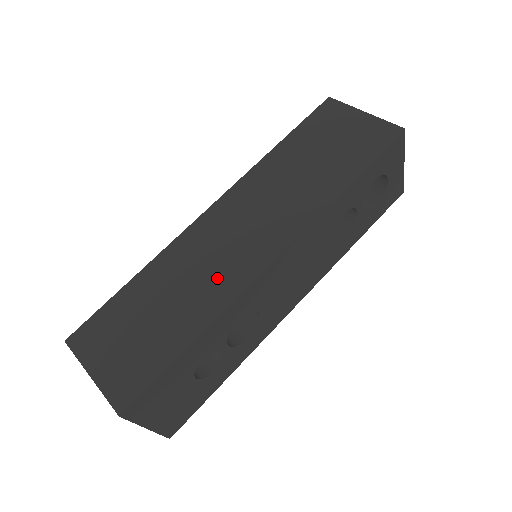
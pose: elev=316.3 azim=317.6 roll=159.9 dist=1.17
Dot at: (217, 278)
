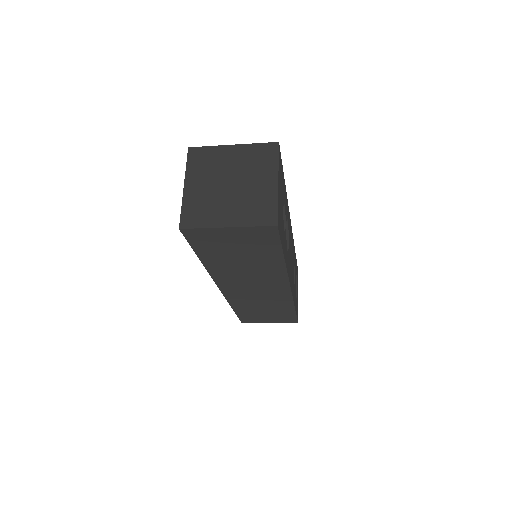
Dot at: occluded
